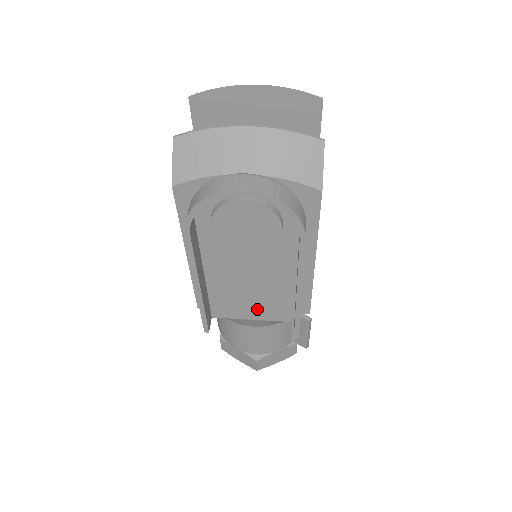
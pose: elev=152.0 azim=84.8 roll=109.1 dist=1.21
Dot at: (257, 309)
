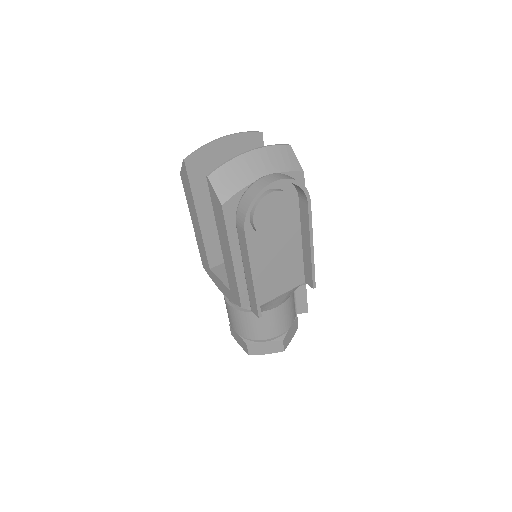
Dot at: (282, 284)
